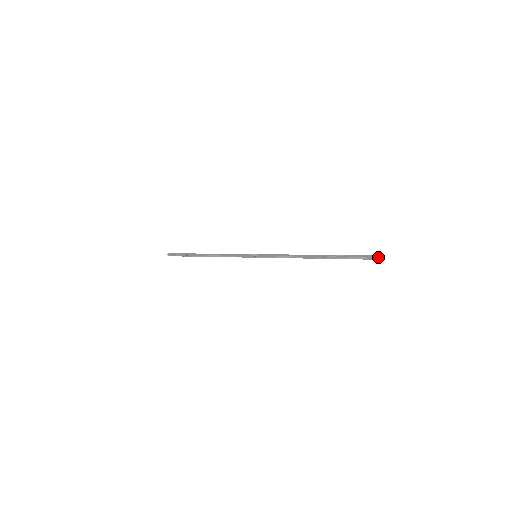
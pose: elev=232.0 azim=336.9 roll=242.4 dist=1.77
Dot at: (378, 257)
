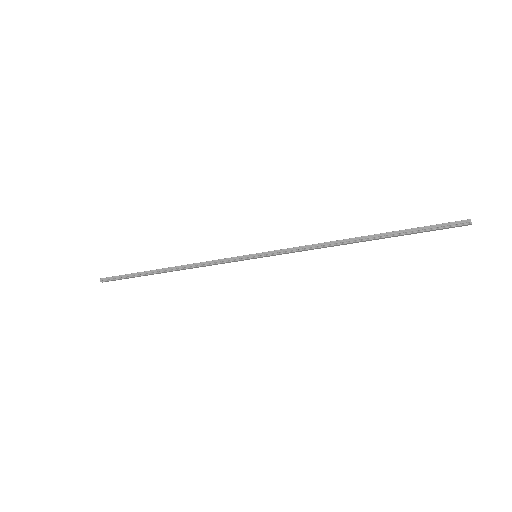
Dot at: (471, 223)
